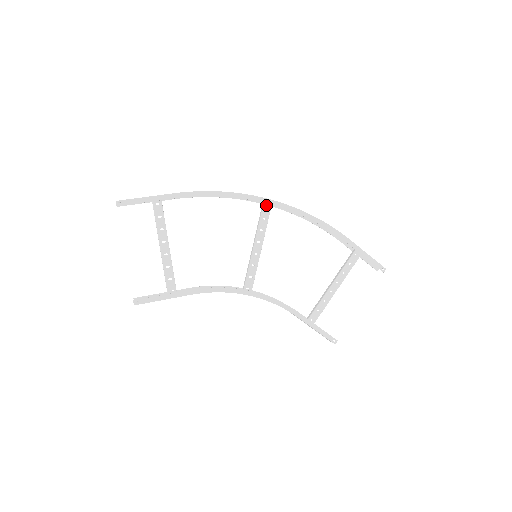
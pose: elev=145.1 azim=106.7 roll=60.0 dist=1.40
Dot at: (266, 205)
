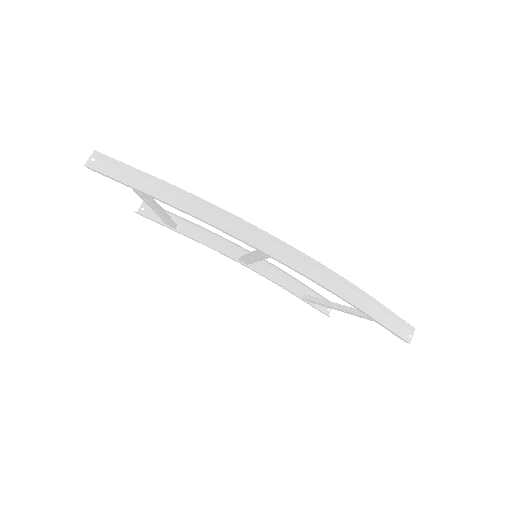
Dot at: occluded
